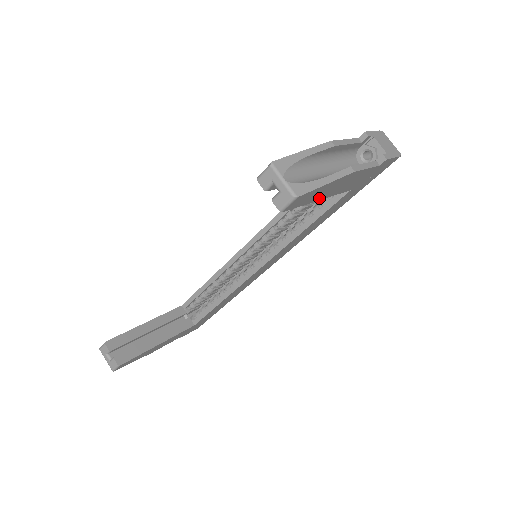
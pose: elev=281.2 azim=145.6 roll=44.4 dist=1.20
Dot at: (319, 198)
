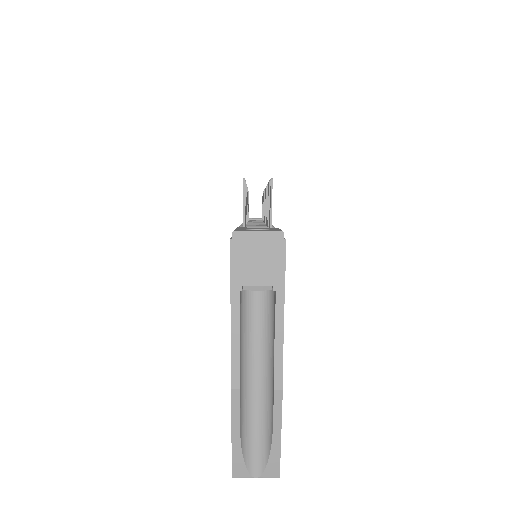
Dot at: occluded
